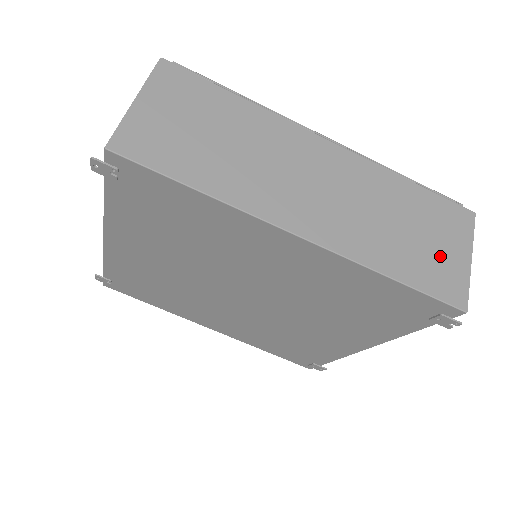
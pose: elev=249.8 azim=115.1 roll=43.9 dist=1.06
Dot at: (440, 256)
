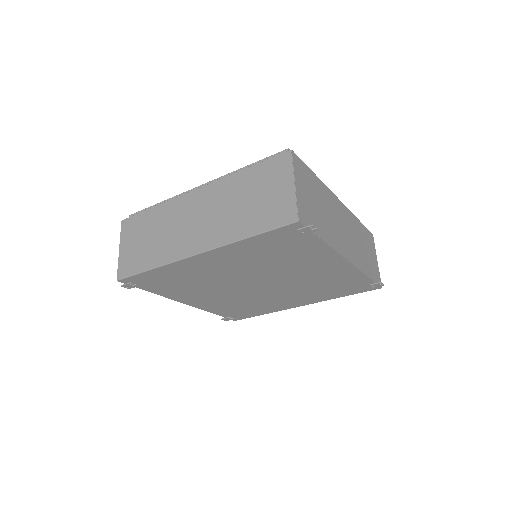
Dot at: (273, 200)
